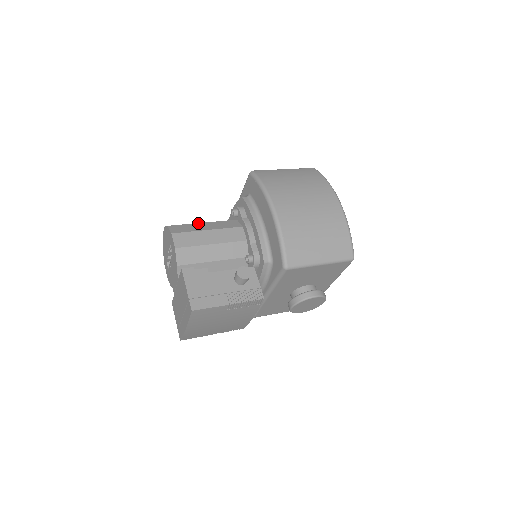
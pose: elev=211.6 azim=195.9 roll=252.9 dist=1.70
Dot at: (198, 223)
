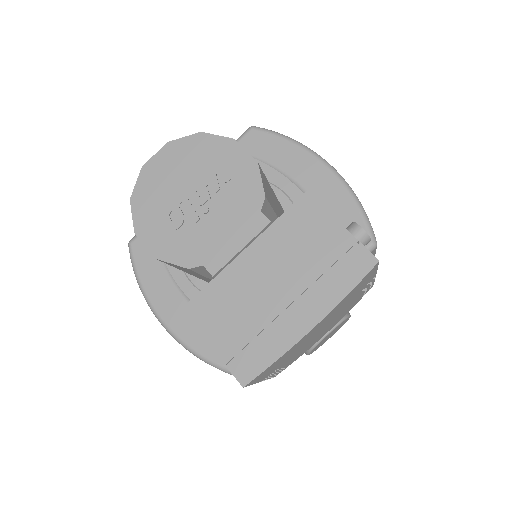
Dot at: occluded
